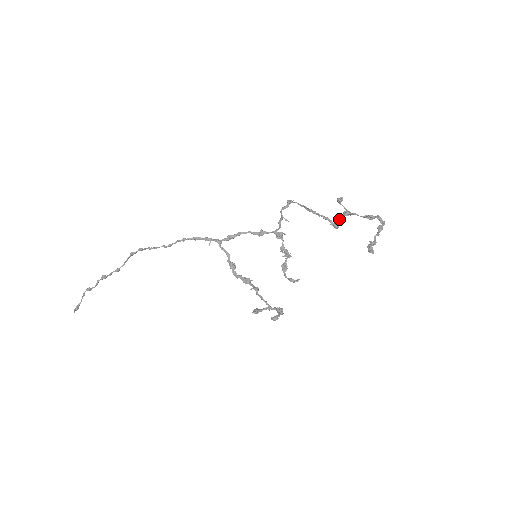
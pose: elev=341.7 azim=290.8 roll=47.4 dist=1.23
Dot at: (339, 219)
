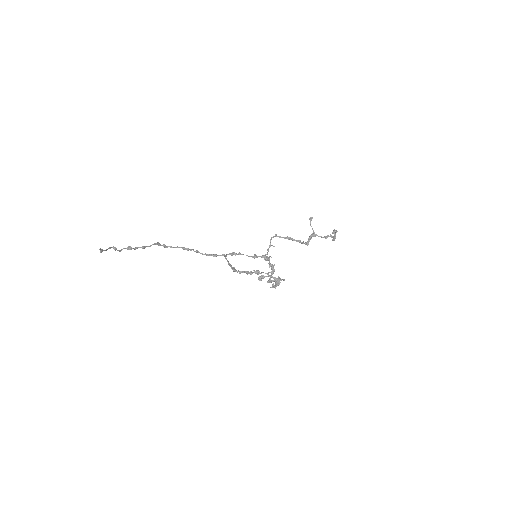
Dot at: (309, 238)
